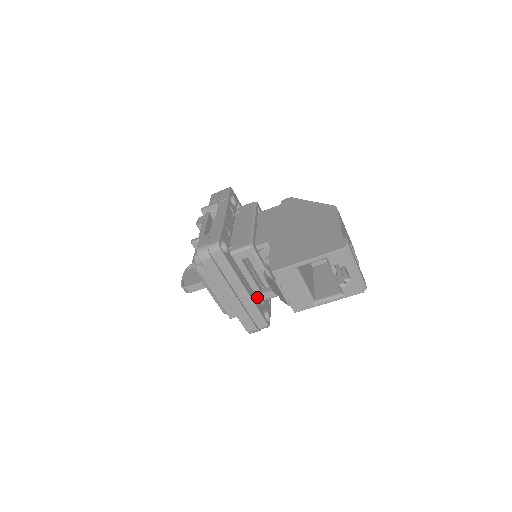
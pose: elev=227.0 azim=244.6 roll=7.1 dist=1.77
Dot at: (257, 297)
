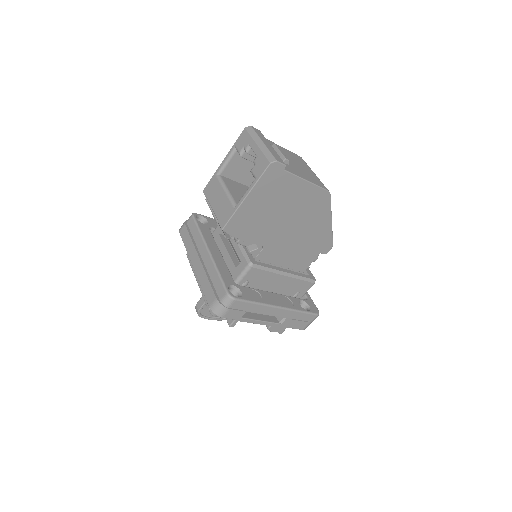
Dot at: (233, 276)
